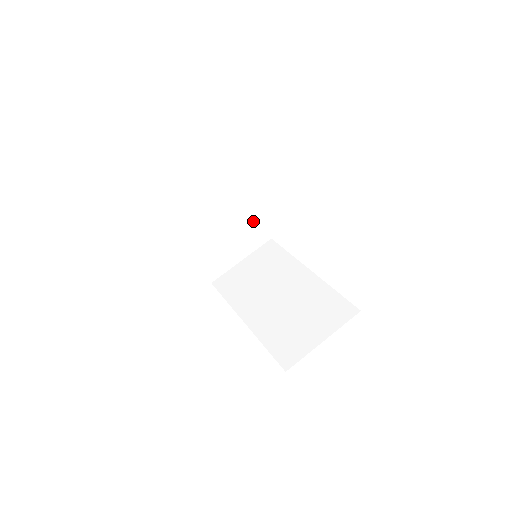
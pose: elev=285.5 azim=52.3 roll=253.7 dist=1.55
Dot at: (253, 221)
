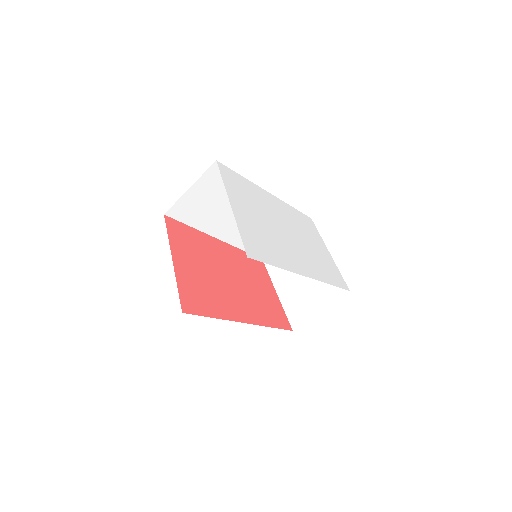
Dot at: occluded
